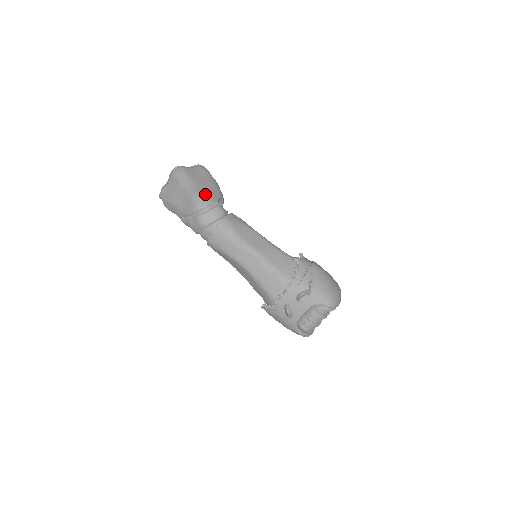
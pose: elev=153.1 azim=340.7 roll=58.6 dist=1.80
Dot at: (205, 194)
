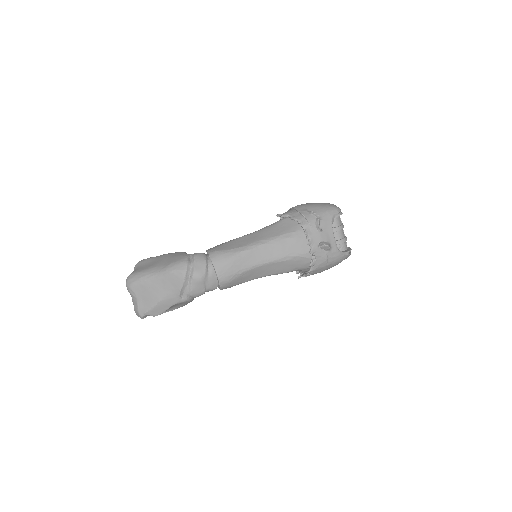
Dot at: (175, 260)
